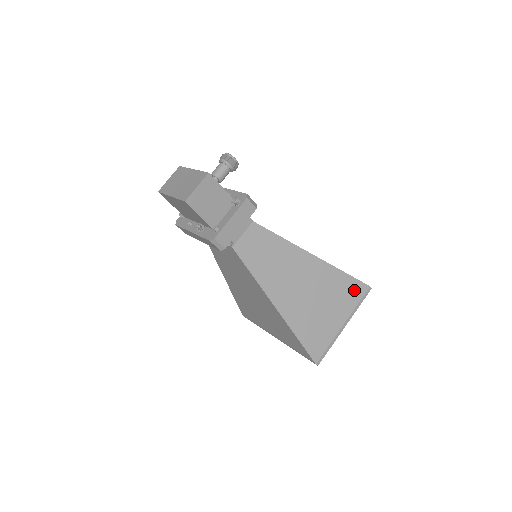
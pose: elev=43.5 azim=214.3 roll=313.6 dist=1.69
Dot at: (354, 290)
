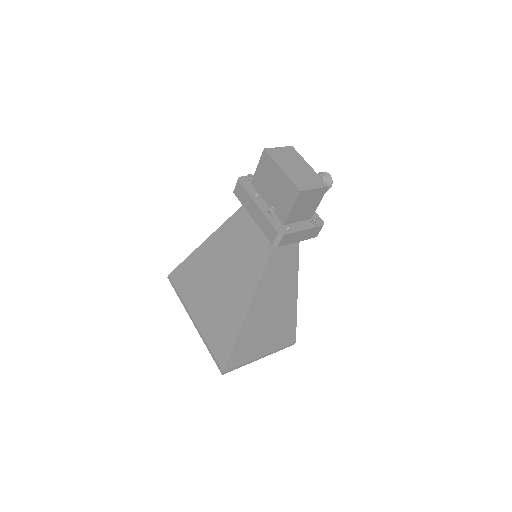
Dot at: (288, 338)
